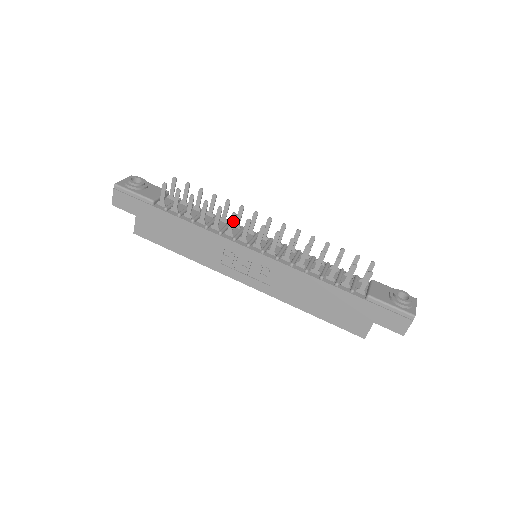
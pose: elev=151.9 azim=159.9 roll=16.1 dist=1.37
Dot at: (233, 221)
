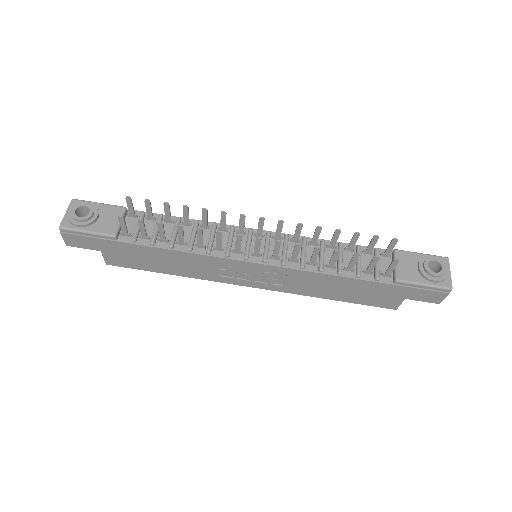
Dot at: (220, 239)
